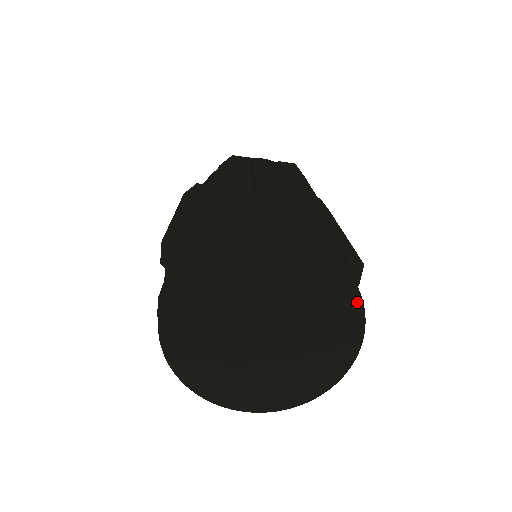
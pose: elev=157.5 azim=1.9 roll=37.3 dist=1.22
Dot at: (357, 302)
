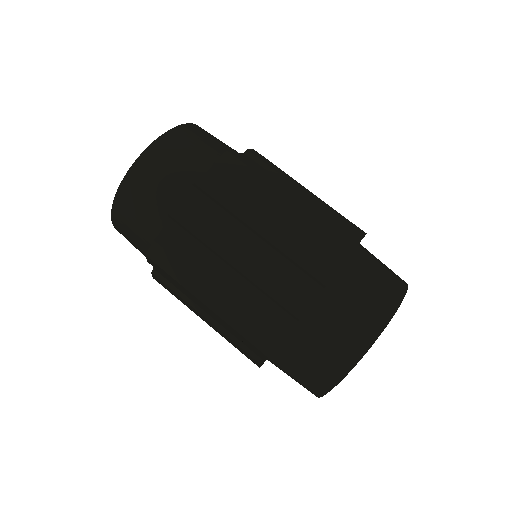
Dot at: occluded
